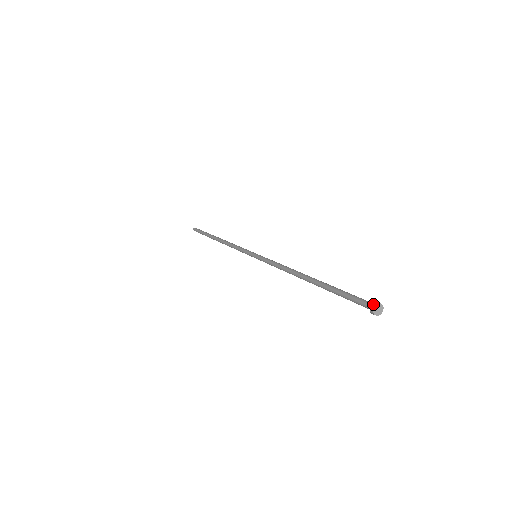
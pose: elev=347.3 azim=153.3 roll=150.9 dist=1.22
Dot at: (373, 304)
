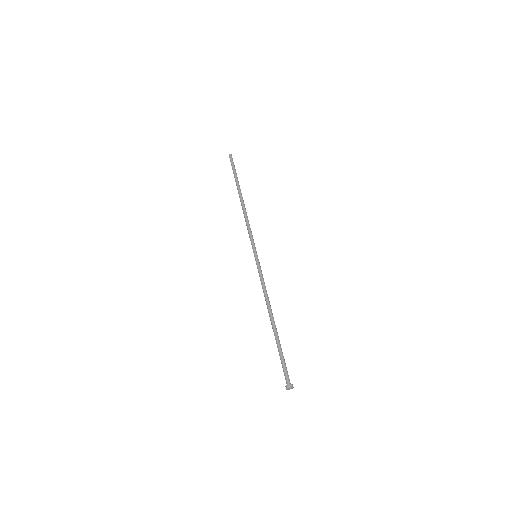
Dot at: (289, 386)
